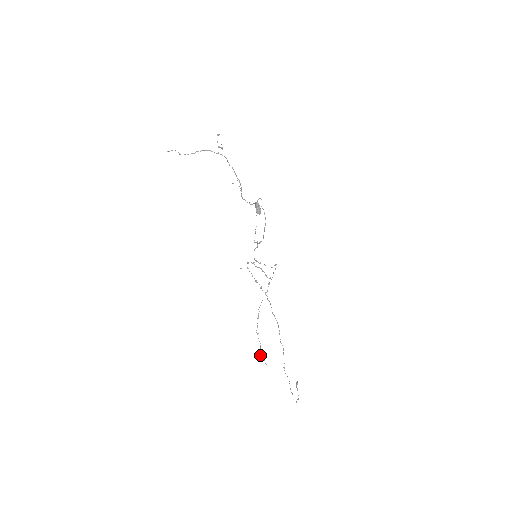
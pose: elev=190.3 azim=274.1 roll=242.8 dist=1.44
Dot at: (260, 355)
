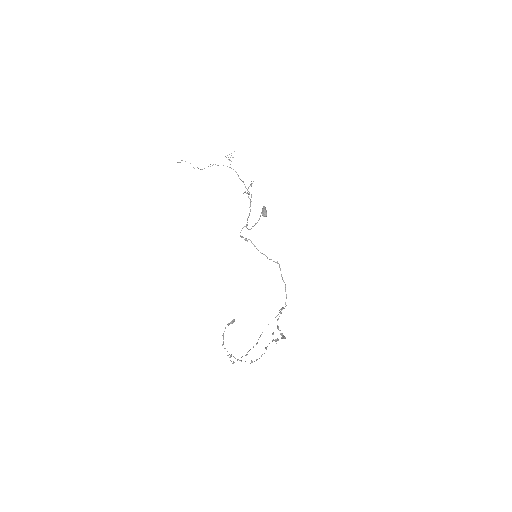
Dot at: occluded
